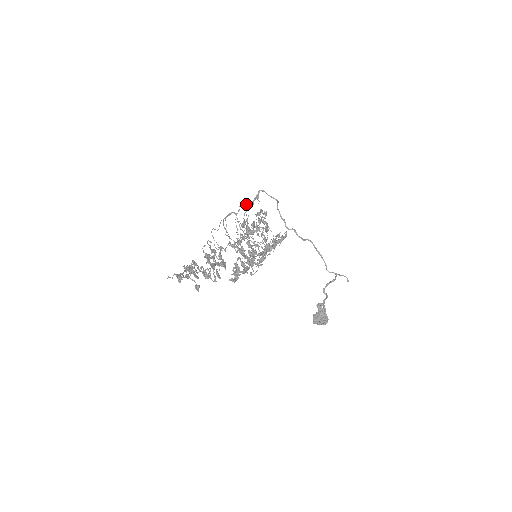
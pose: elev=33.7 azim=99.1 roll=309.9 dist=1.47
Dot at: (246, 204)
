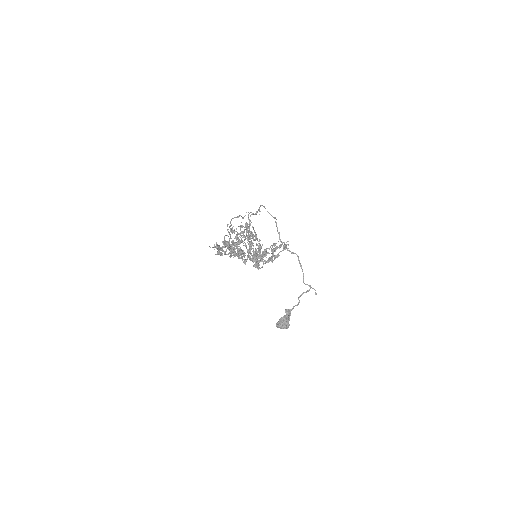
Dot at: occluded
